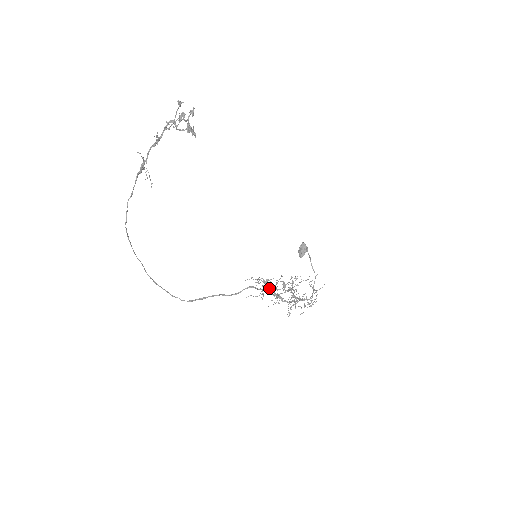
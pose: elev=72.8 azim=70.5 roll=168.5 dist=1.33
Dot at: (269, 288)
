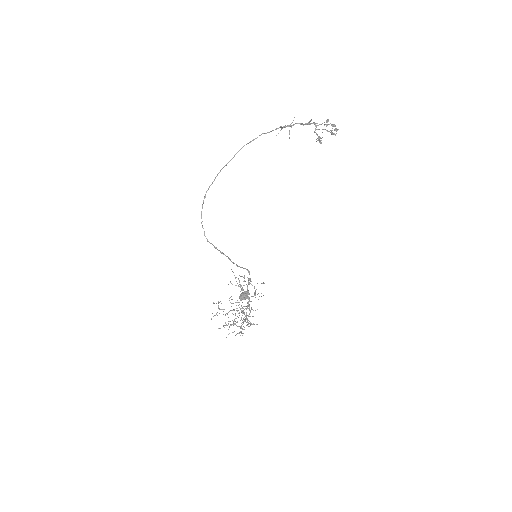
Dot at: (242, 288)
